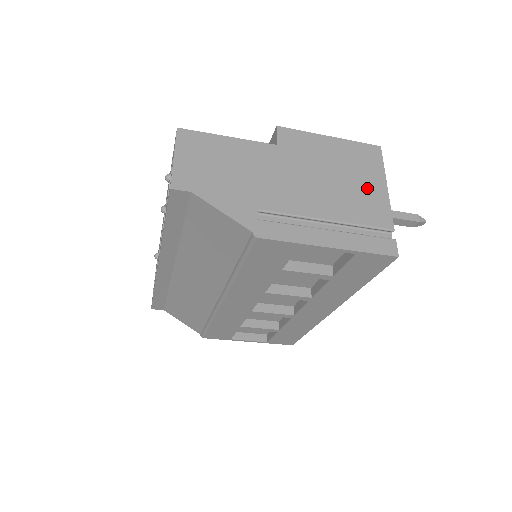
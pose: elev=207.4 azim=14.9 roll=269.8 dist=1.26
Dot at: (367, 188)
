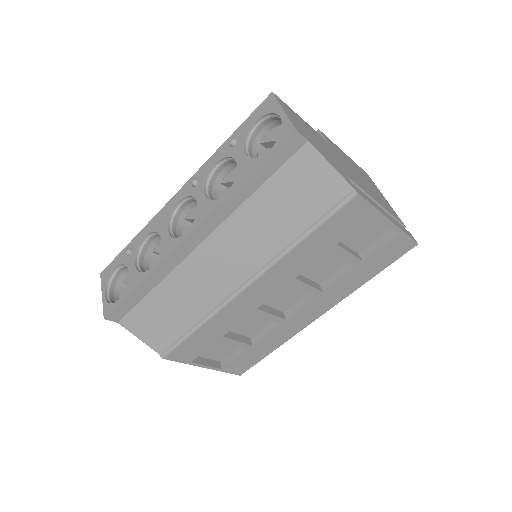
Dot at: (380, 195)
